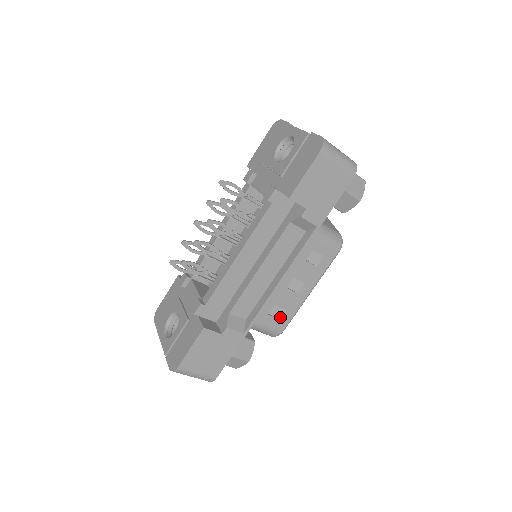
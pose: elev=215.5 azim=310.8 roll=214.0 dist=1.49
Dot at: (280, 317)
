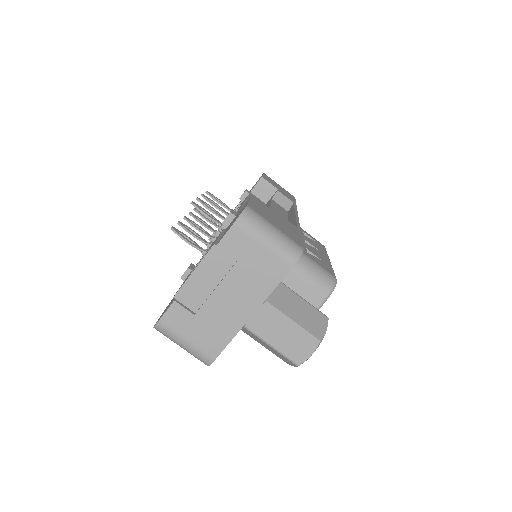
Dot at: (321, 263)
